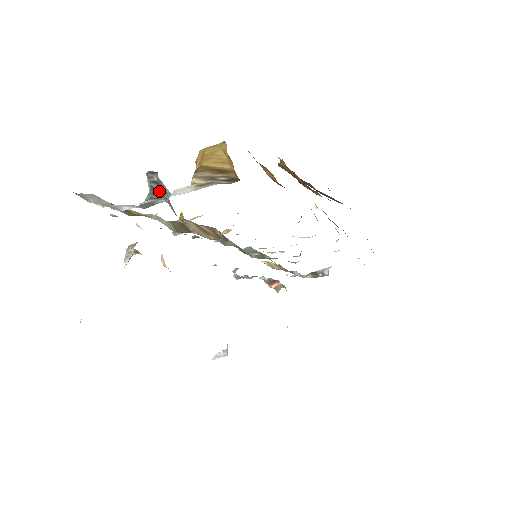
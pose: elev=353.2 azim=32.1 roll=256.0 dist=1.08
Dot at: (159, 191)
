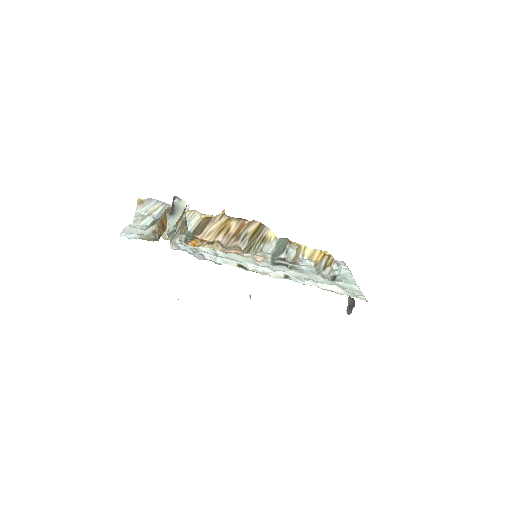
Dot at: (173, 211)
